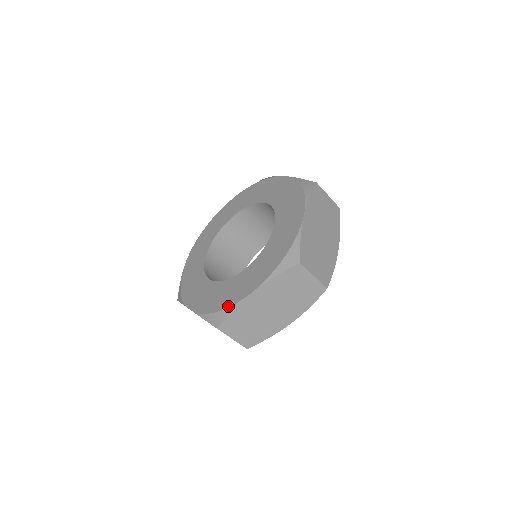
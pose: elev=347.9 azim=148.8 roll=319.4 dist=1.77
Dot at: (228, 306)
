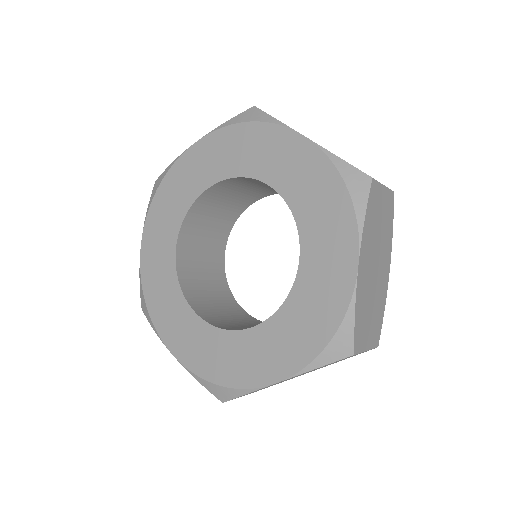
Dot at: (238, 387)
